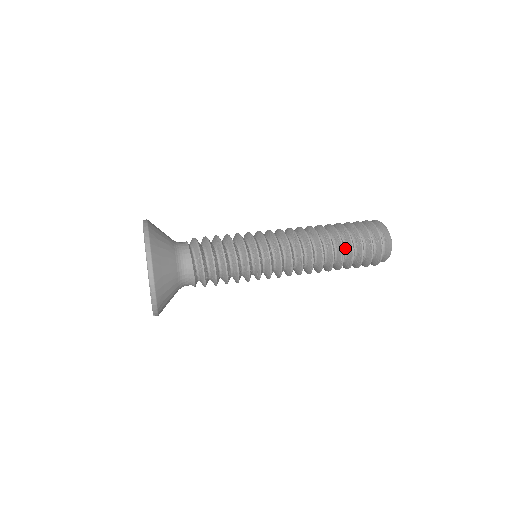
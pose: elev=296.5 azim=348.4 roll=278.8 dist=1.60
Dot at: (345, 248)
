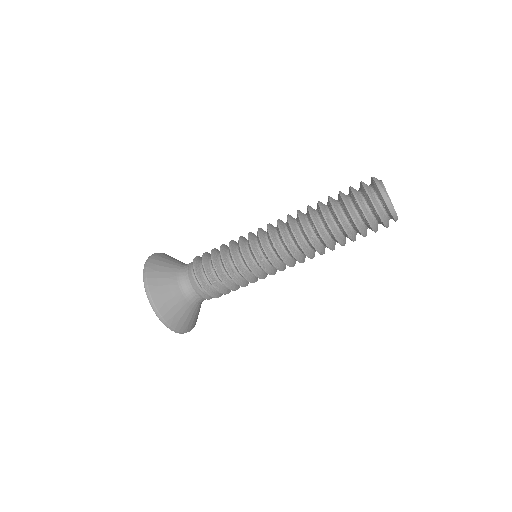
Dot at: (340, 230)
